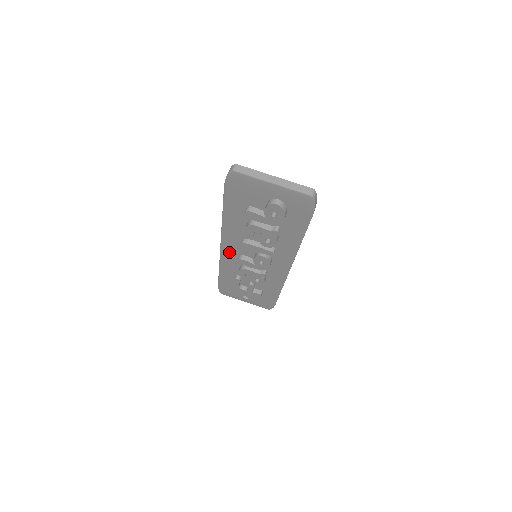
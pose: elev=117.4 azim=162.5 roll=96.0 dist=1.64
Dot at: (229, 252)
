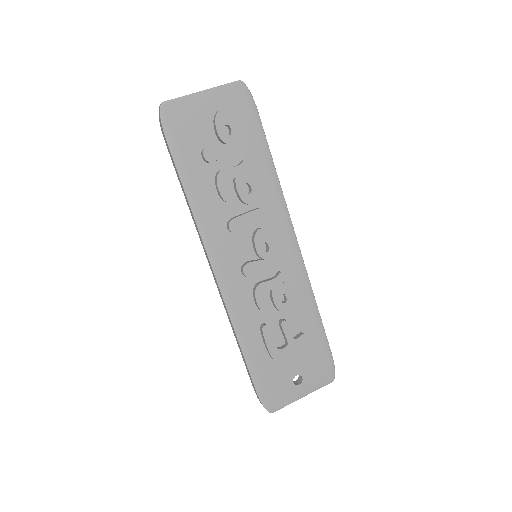
Dot at: (228, 275)
